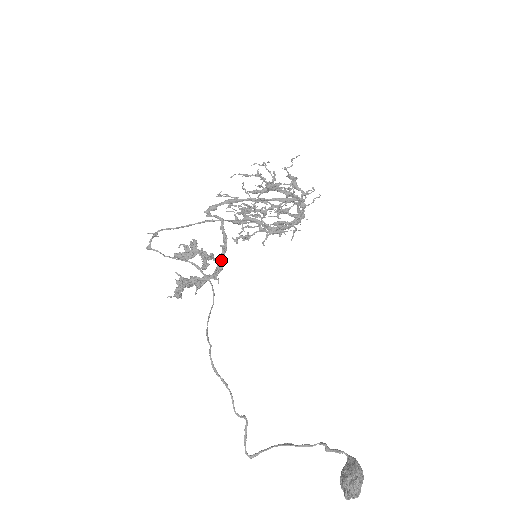
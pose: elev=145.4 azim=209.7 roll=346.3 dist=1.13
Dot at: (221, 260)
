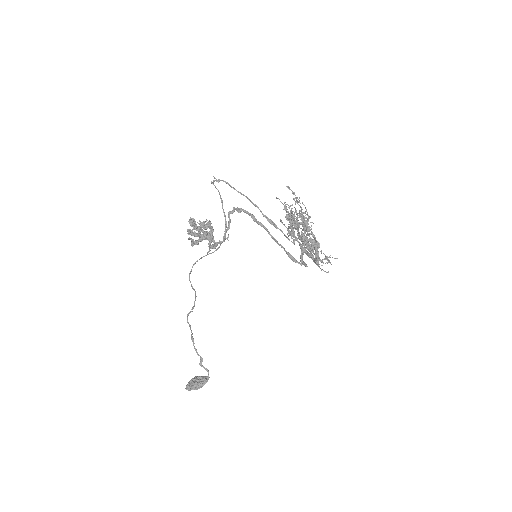
Dot at: (217, 244)
